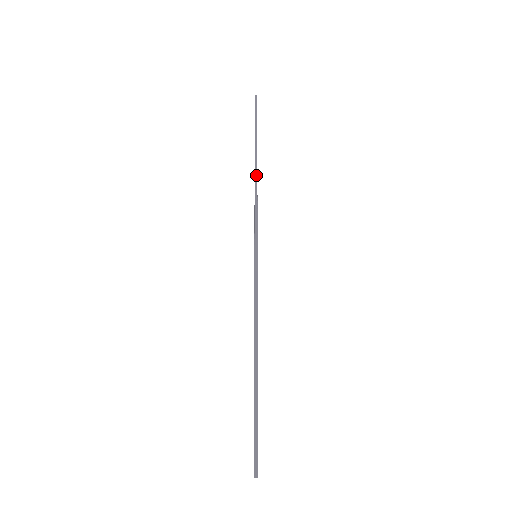
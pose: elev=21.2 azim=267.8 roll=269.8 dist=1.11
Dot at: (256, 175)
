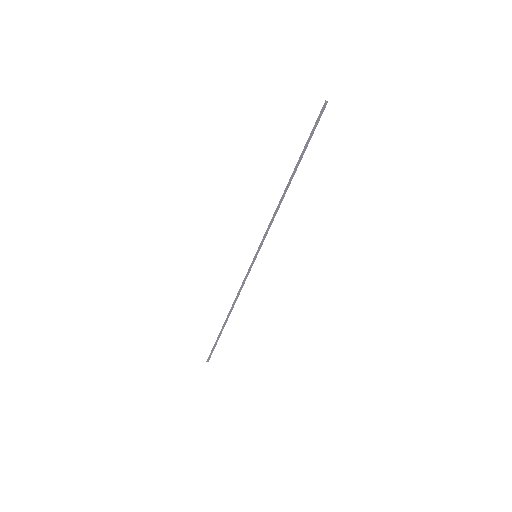
Dot at: occluded
